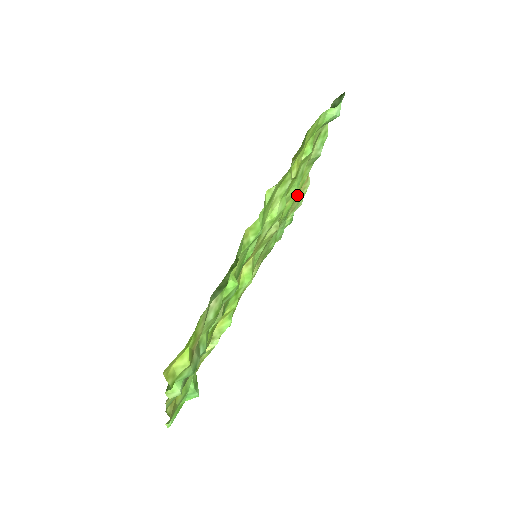
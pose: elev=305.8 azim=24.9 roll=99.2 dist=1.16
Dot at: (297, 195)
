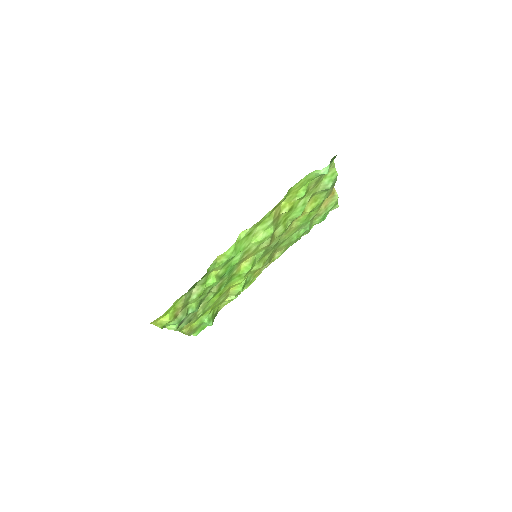
Dot at: (323, 206)
